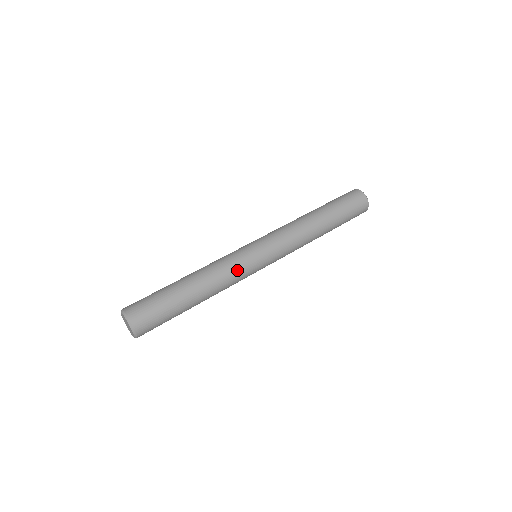
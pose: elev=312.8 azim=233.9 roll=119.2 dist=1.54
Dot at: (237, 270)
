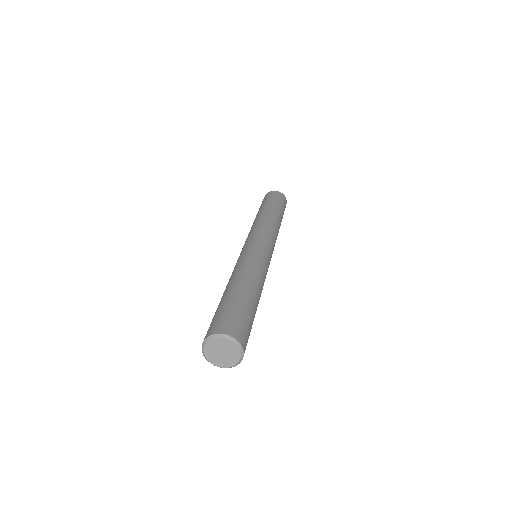
Dot at: (251, 258)
